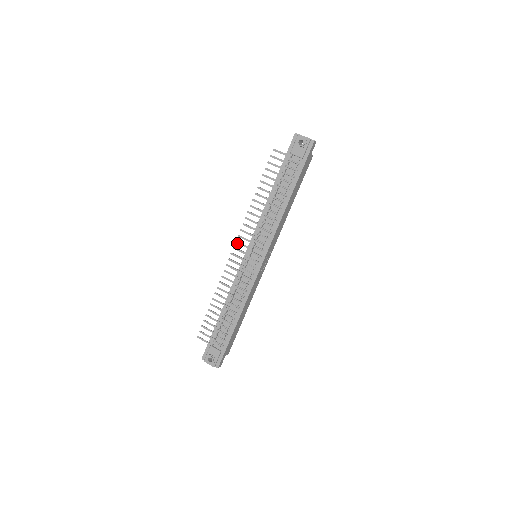
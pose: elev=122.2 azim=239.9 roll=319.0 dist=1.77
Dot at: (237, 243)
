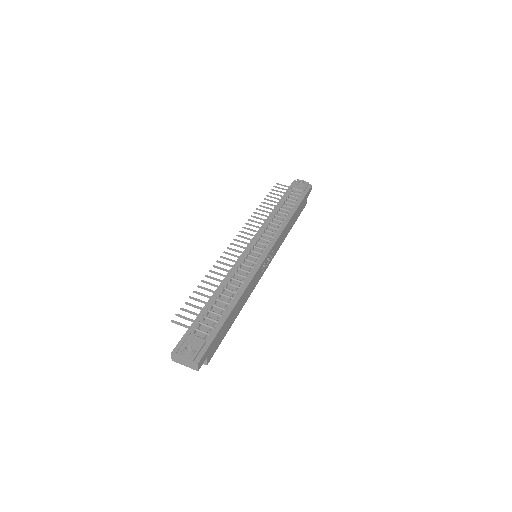
Dot at: (238, 236)
